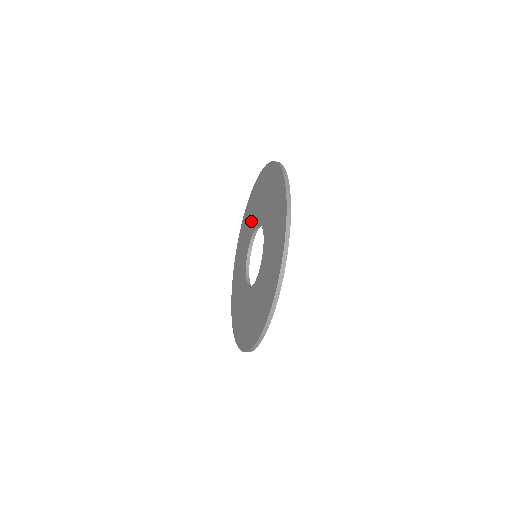
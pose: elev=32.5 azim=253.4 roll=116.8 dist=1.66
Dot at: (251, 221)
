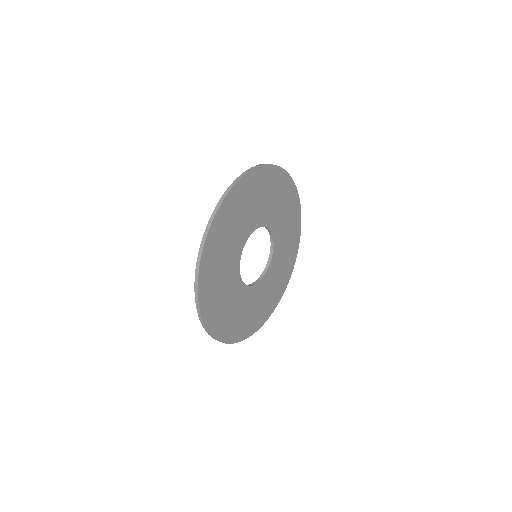
Dot at: occluded
